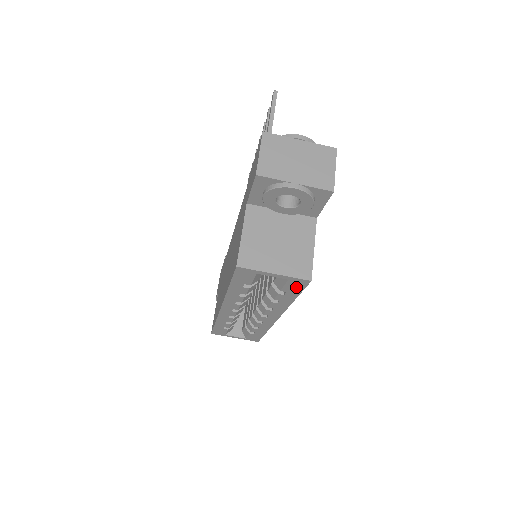
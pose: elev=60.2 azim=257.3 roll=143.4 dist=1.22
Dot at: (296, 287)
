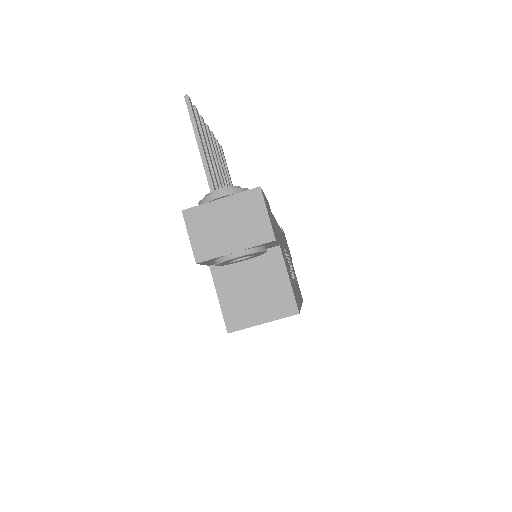
Dot at: occluded
